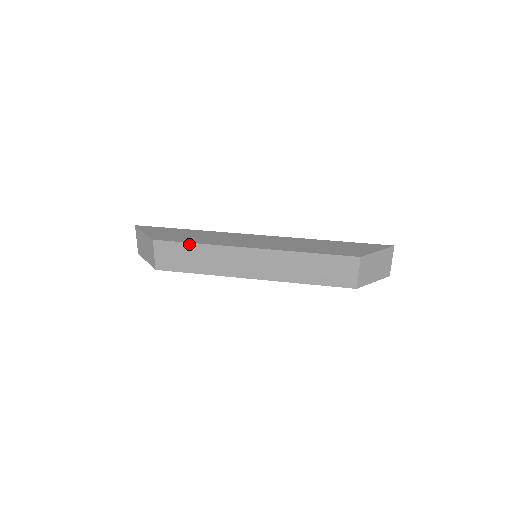
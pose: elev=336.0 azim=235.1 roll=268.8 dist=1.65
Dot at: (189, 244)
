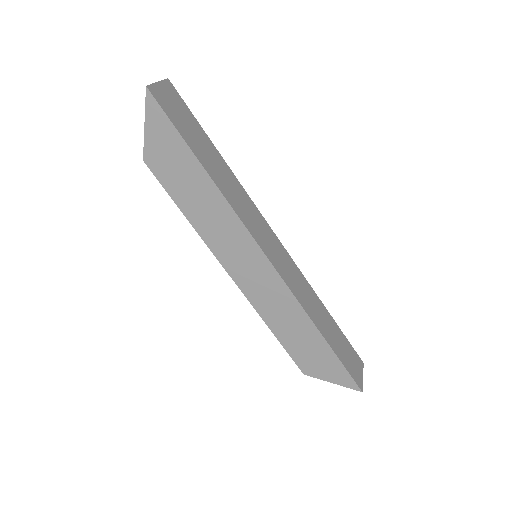
Dot at: (178, 205)
